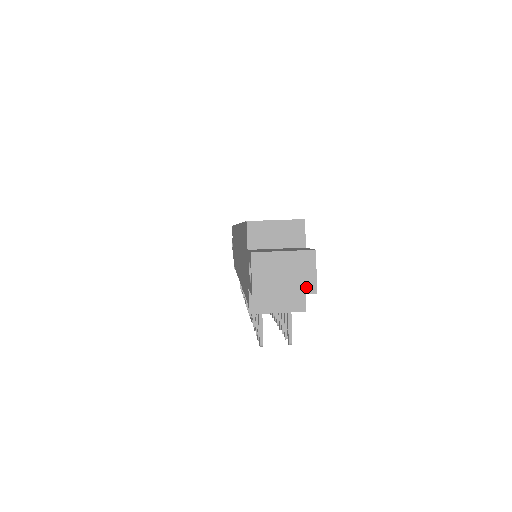
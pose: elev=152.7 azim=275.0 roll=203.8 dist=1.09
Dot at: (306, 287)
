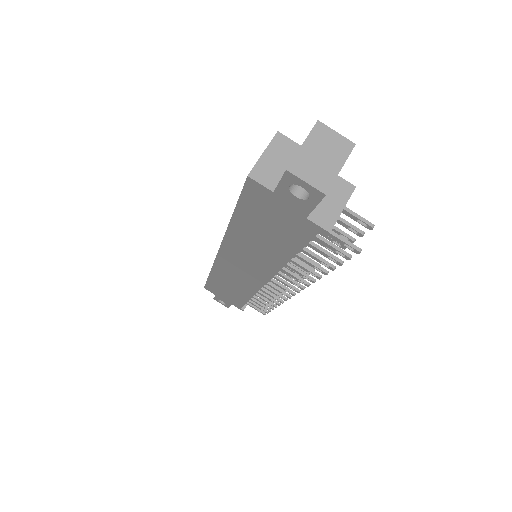
Dot at: (345, 149)
